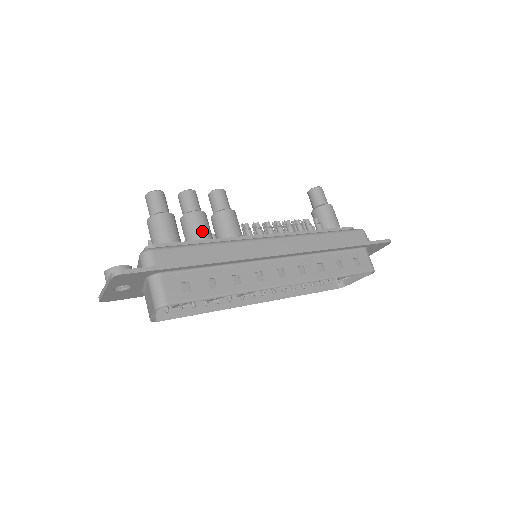
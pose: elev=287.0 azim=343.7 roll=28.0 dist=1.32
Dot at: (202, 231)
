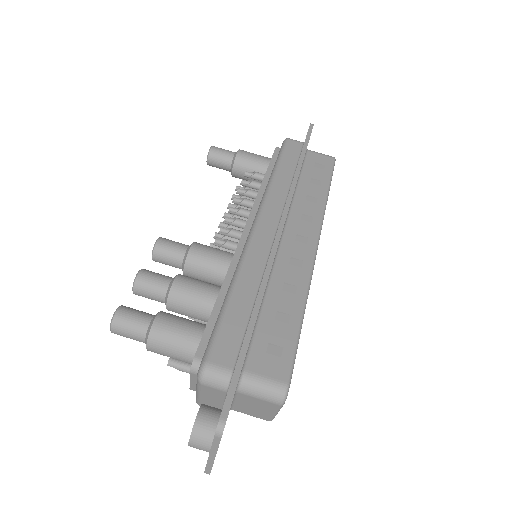
Dot at: (204, 291)
